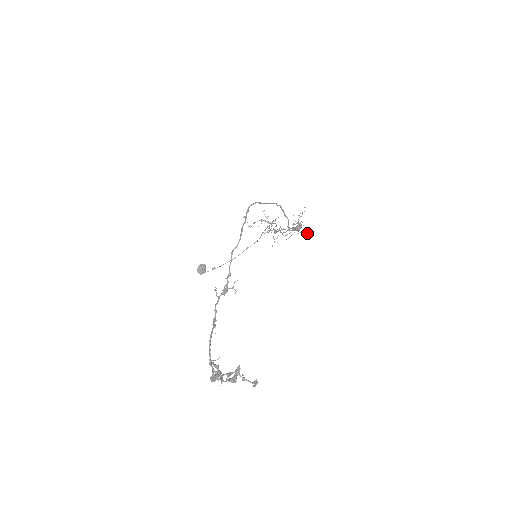
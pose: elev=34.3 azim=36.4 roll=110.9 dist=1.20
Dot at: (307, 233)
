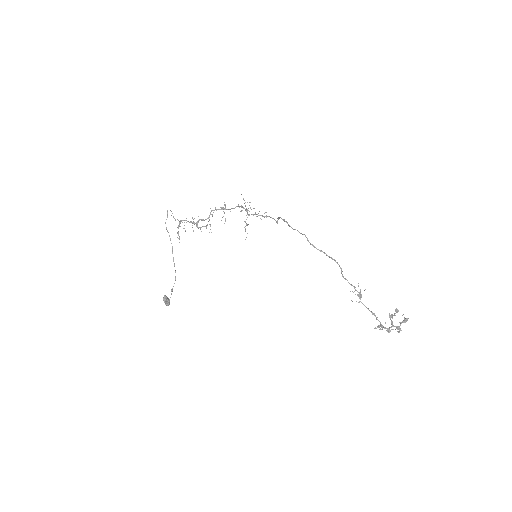
Dot at: occluded
